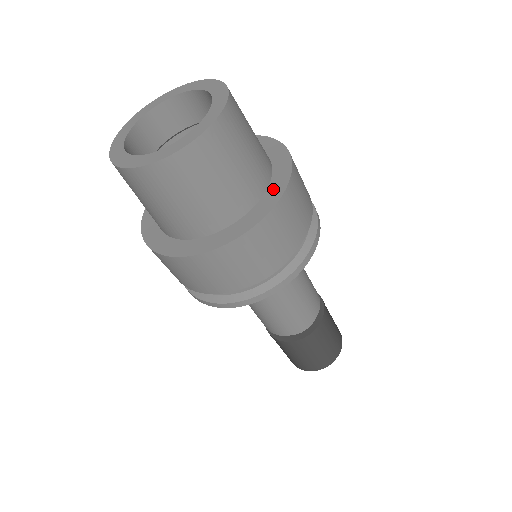
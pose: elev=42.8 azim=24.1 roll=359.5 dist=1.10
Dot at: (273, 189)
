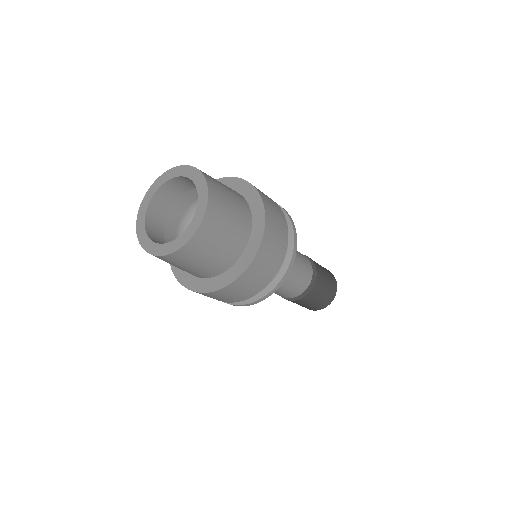
Dot at: (225, 277)
